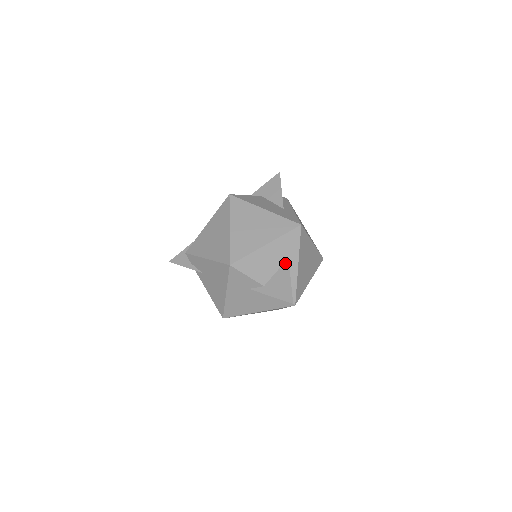
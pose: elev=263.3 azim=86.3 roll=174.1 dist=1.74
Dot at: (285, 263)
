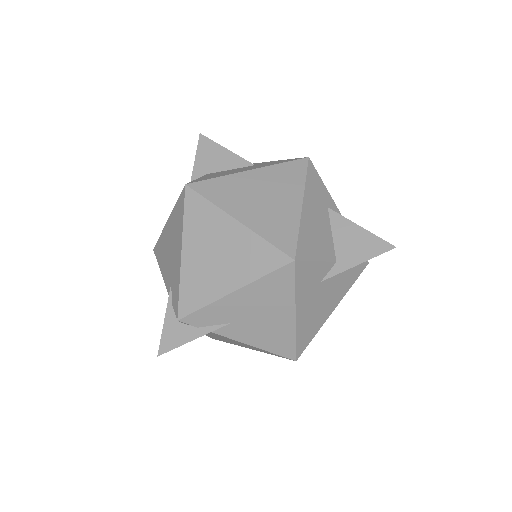
Dot at: (331, 216)
